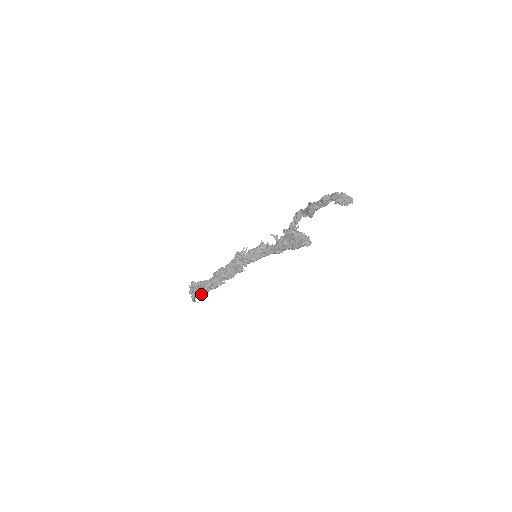
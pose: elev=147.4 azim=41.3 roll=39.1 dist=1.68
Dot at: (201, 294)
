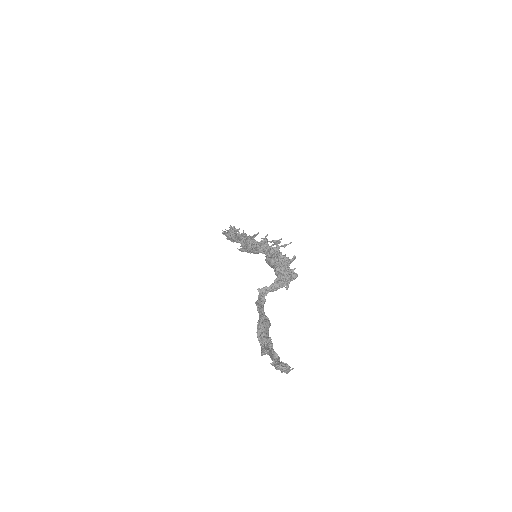
Dot at: occluded
